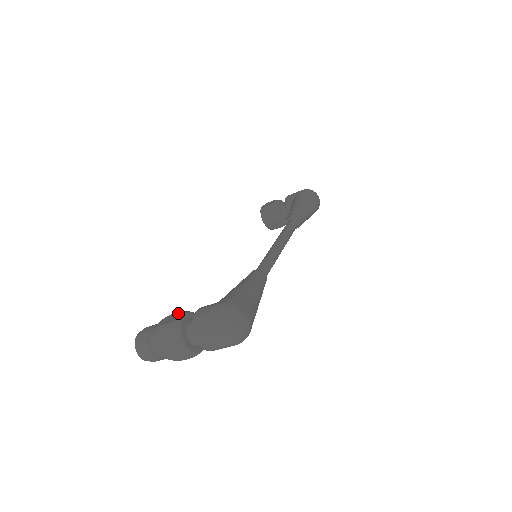
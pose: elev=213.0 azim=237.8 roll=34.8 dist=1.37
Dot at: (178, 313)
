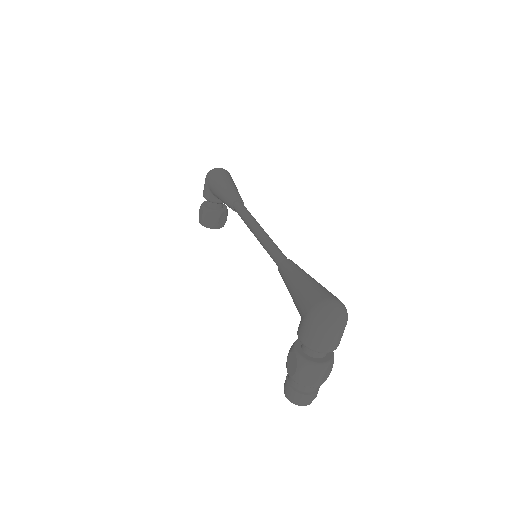
Dot at: (290, 355)
